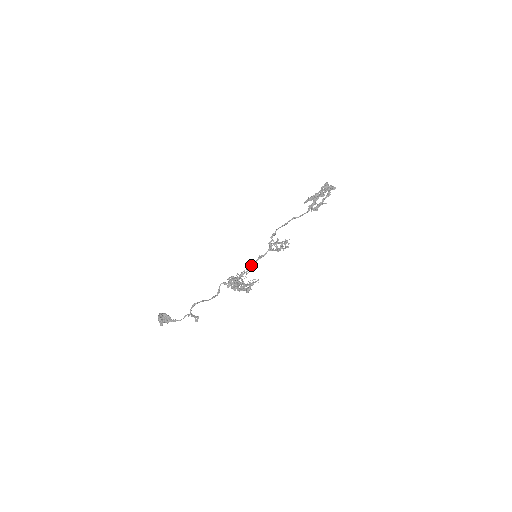
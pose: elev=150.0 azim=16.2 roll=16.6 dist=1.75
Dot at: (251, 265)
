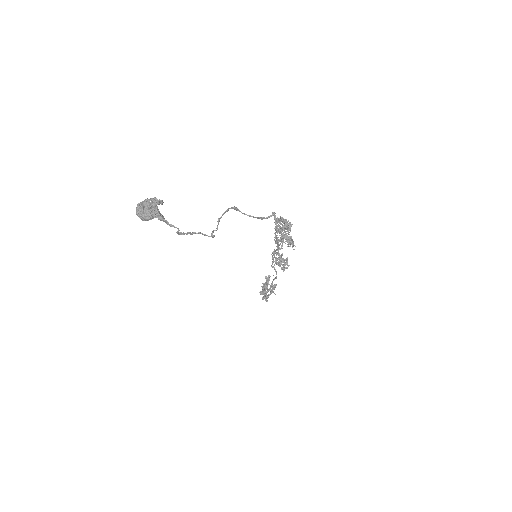
Dot at: (276, 240)
